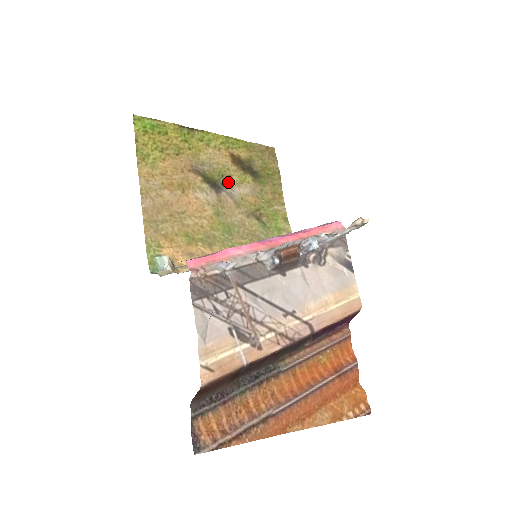
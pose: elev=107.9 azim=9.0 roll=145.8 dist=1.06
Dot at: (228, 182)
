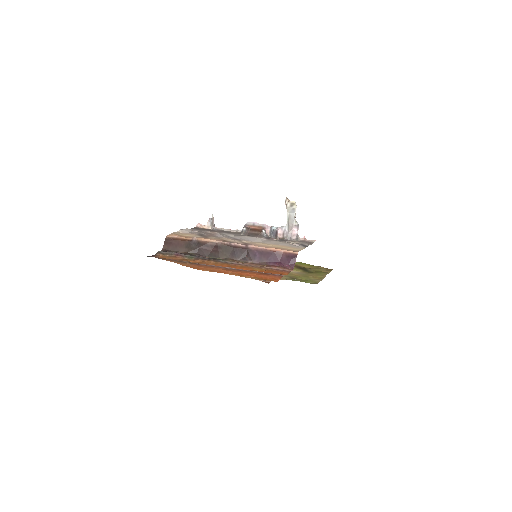
Dot at: occluded
